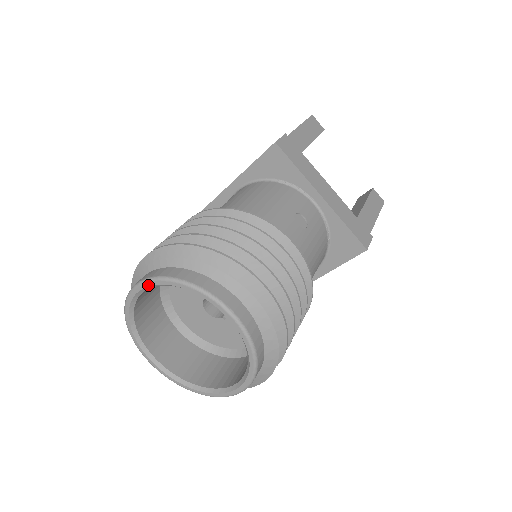
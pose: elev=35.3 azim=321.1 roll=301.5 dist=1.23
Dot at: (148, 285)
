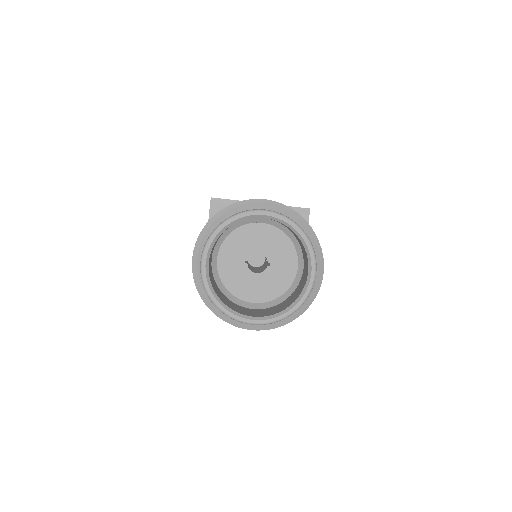
Dot at: (208, 248)
